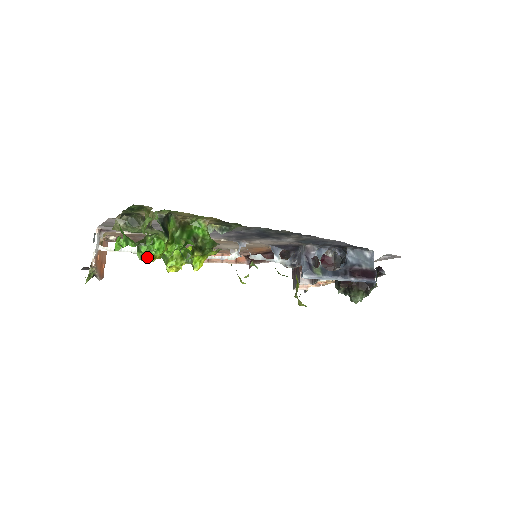
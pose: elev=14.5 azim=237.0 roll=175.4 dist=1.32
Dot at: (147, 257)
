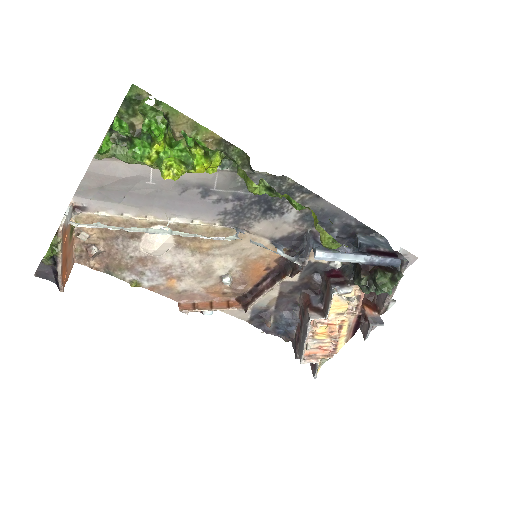
Dot at: (140, 155)
